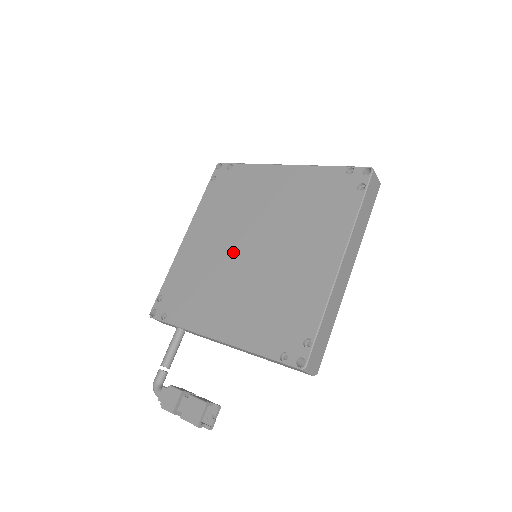
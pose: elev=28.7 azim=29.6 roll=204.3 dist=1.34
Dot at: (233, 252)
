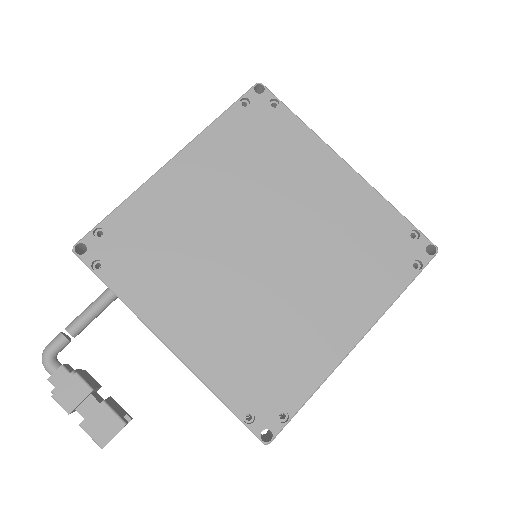
Dot at: (234, 238)
